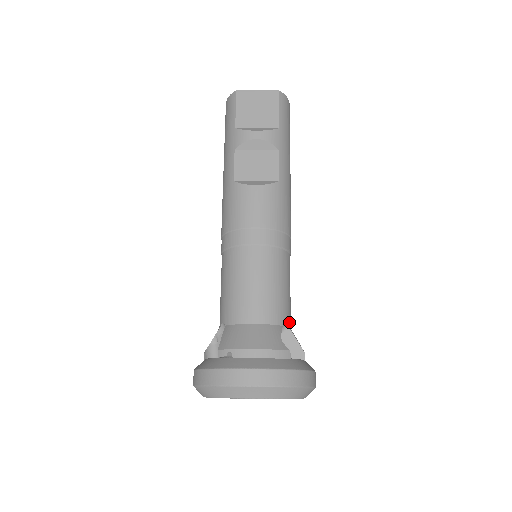
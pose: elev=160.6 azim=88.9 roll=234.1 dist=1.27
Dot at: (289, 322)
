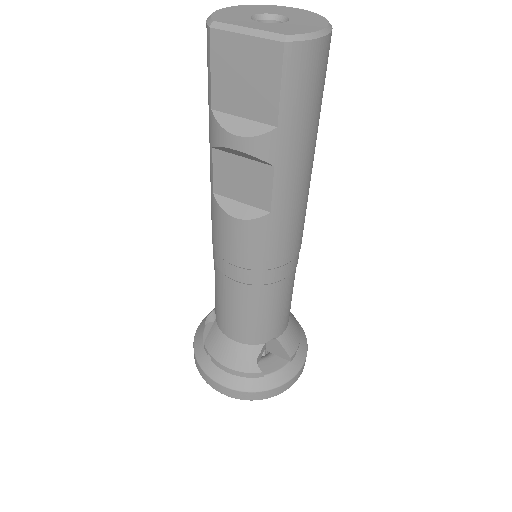
Dot at: (278, 333)
